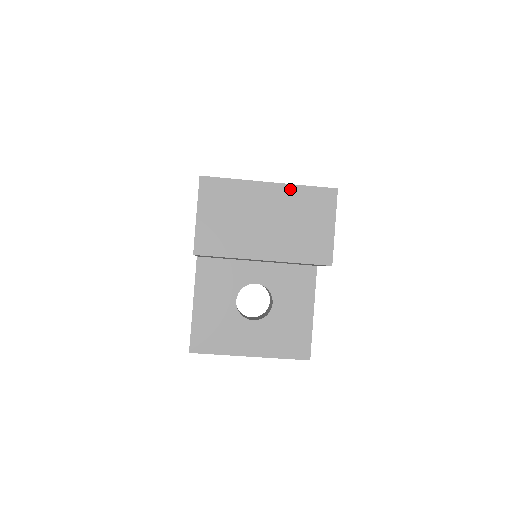
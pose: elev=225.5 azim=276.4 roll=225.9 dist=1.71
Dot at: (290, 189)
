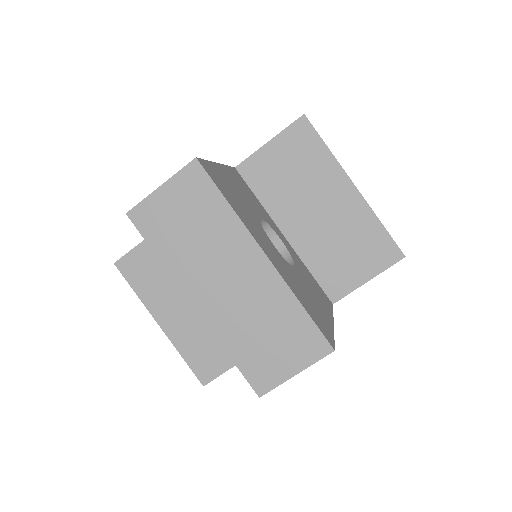
Dot at: occluded
